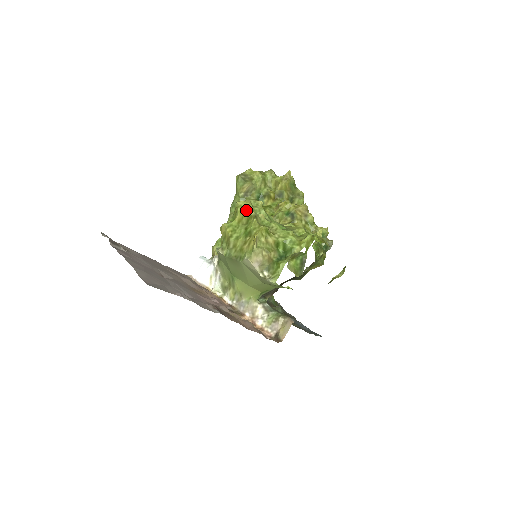
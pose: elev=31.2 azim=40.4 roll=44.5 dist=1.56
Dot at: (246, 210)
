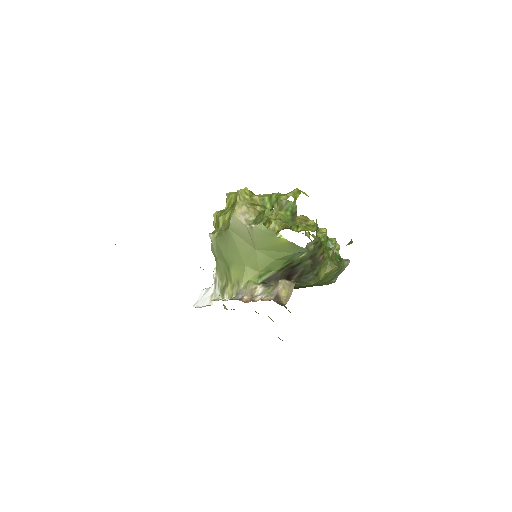
Dot at: (234, 193)
